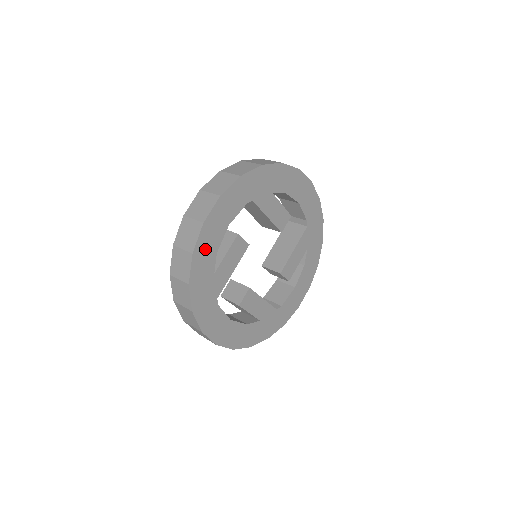
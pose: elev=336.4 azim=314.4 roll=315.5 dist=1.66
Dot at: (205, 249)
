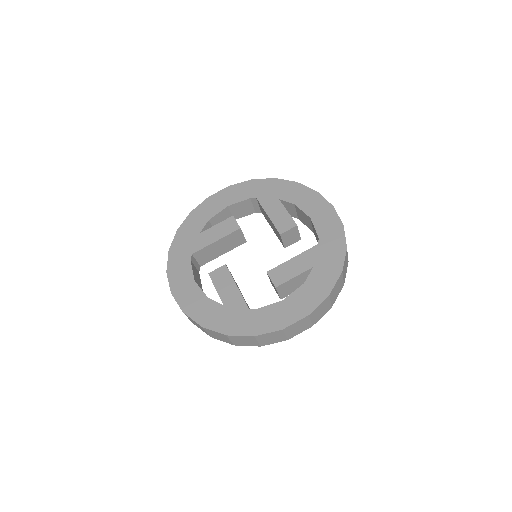
Dot at: (201, 214)
